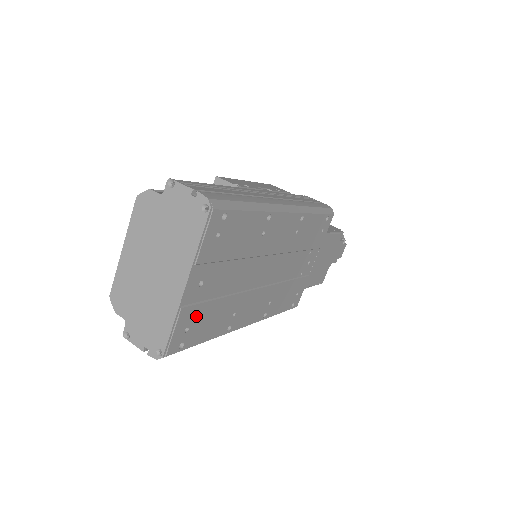
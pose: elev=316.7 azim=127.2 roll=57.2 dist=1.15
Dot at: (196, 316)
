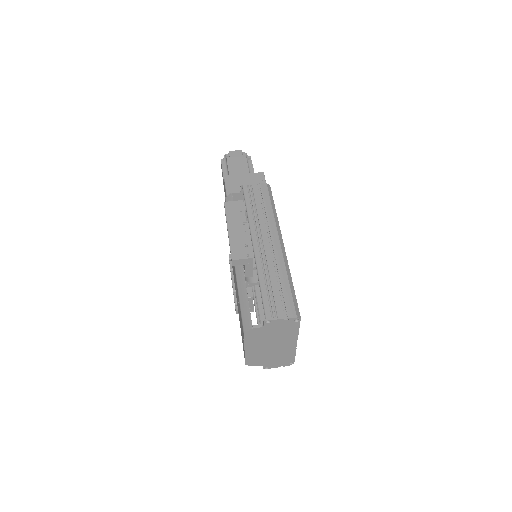
Dot at: occluded
